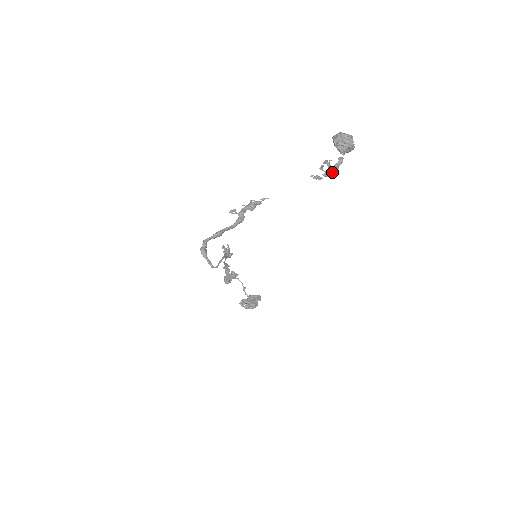
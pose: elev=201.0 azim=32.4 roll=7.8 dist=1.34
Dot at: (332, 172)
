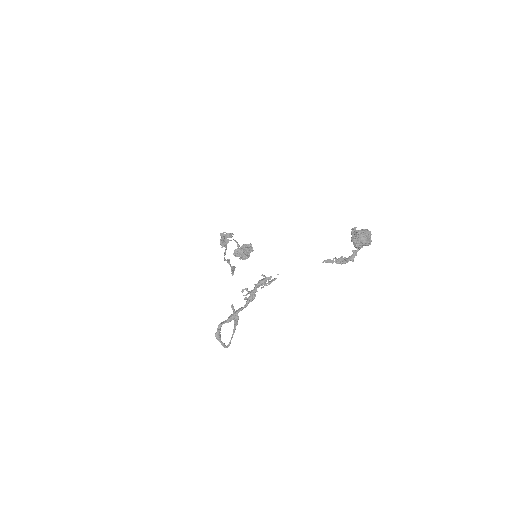
Dot at: (344, 263)
